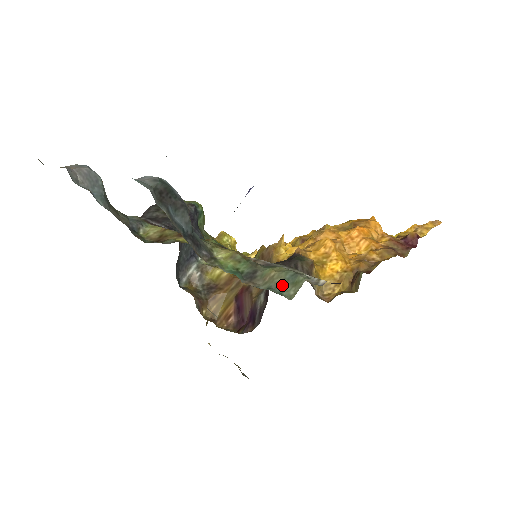
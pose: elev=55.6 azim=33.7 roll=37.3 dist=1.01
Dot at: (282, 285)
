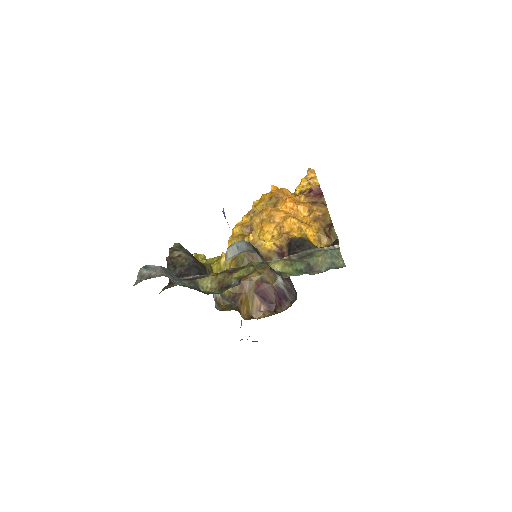
Dot at: (332, 262)
